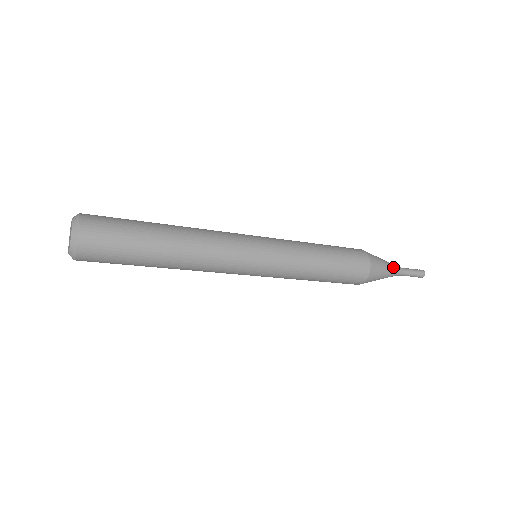
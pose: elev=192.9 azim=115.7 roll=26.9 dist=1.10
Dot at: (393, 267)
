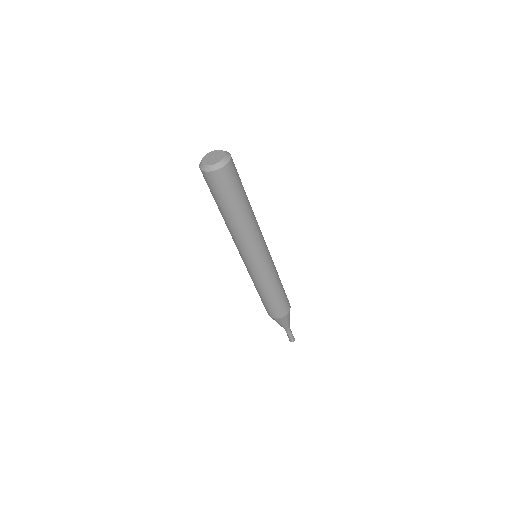
Dot at: occluded
